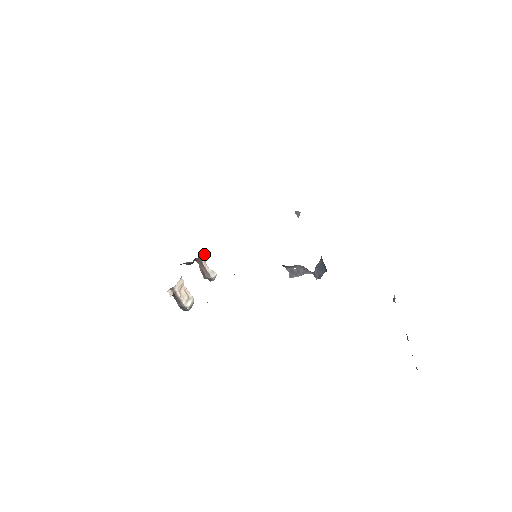
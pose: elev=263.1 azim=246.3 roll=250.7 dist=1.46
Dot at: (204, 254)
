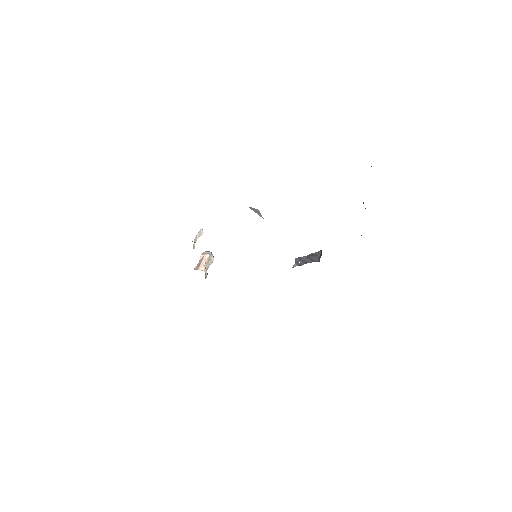
Dot at: (193, 246)
